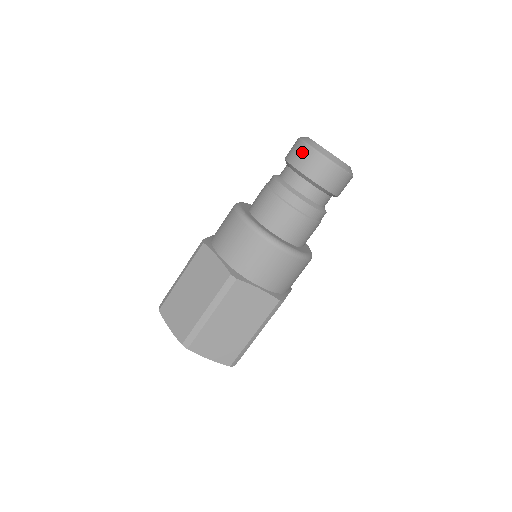
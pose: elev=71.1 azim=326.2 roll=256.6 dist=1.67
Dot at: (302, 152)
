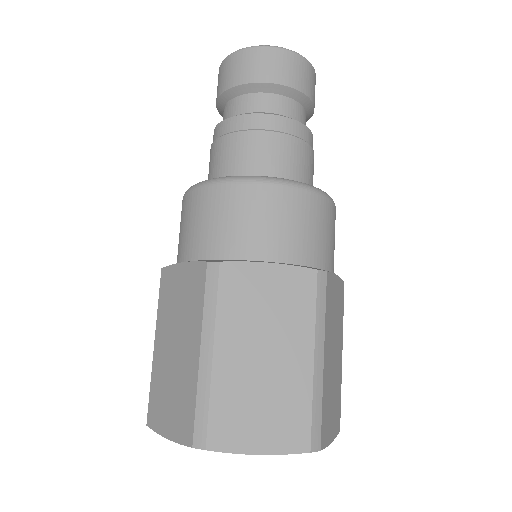
Dot at: (224, 69)
